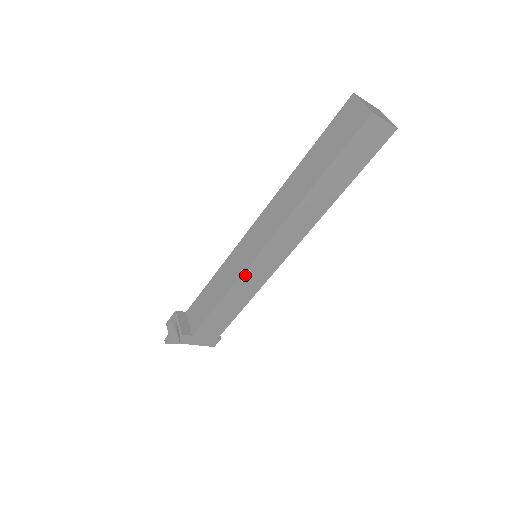
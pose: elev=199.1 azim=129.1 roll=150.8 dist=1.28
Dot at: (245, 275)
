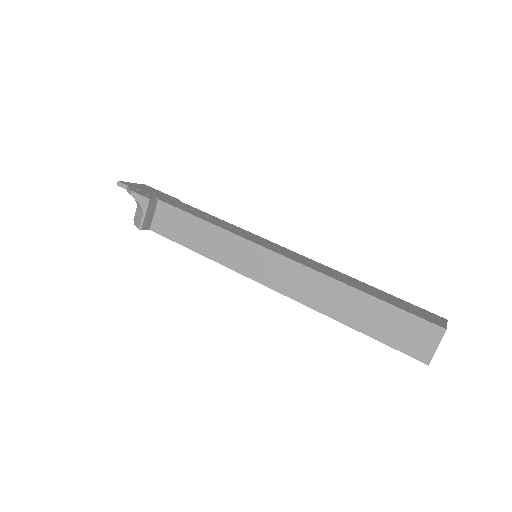
Dot at: (233, 269)
